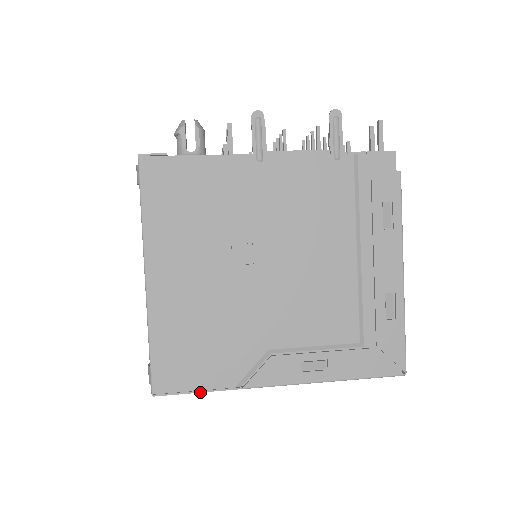
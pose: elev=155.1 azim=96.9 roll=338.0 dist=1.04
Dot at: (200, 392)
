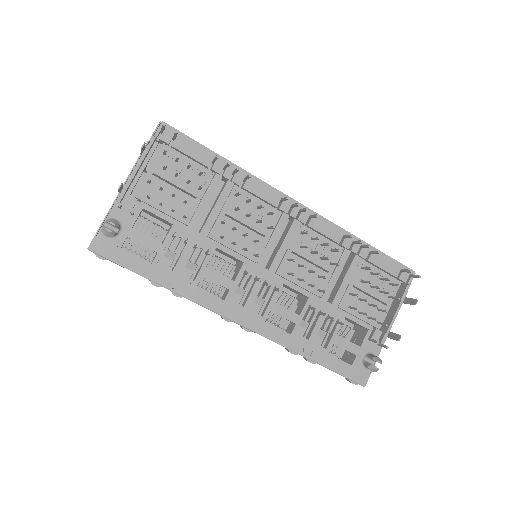
Dot at: occluded
